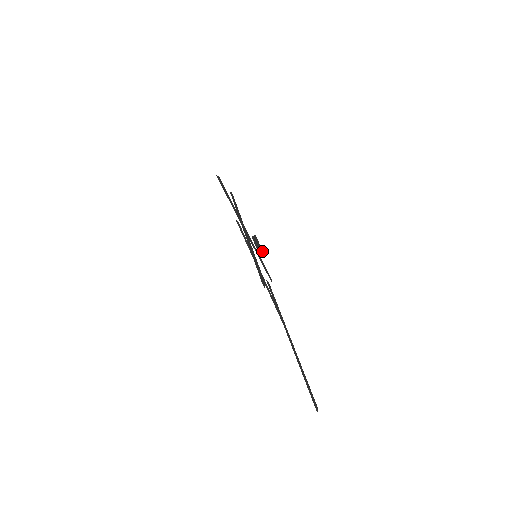
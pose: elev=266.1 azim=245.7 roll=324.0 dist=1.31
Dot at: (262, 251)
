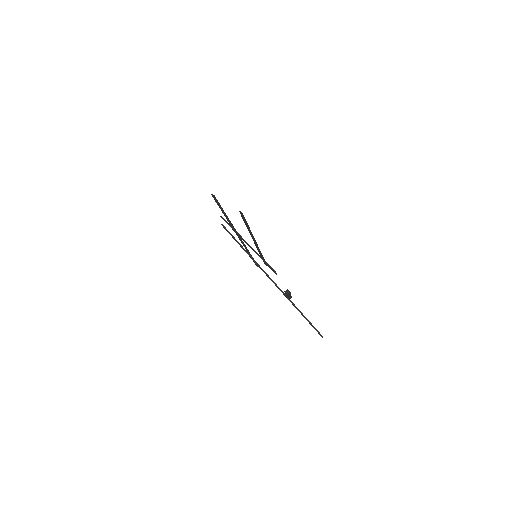
Dot at: (287, 289)
